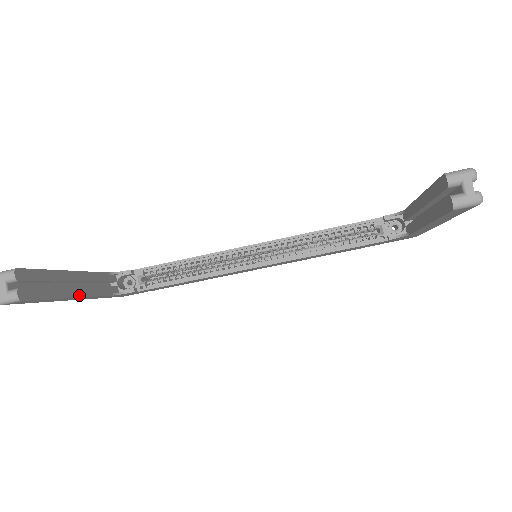
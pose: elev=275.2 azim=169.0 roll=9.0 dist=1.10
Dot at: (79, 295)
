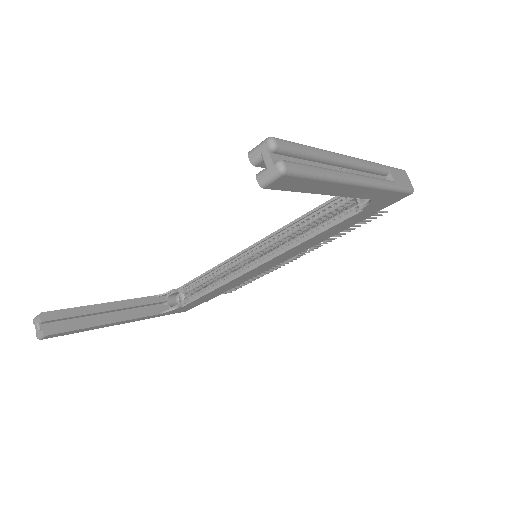
Dot at: (115, 321)
